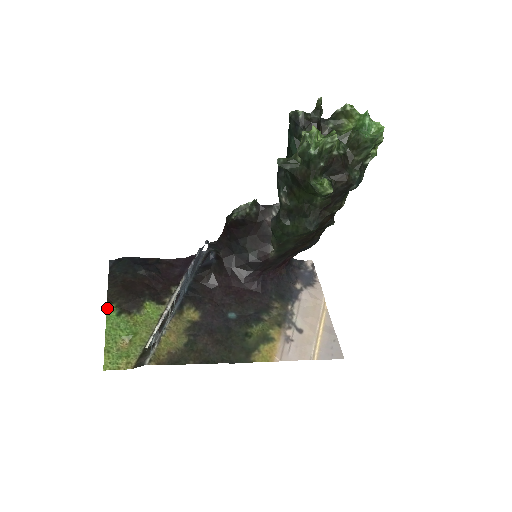
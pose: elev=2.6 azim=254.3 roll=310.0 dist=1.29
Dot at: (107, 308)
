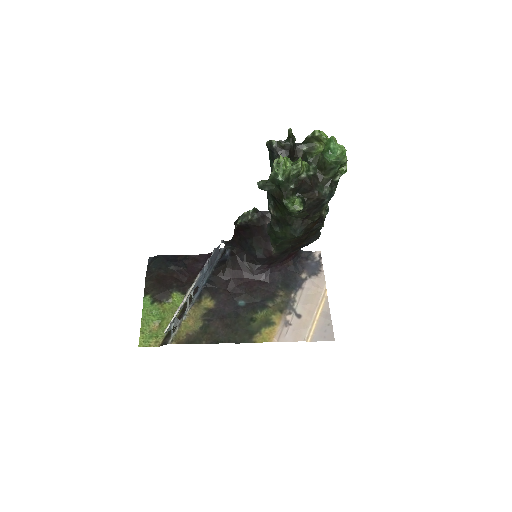
Dot at: (144, 298)
